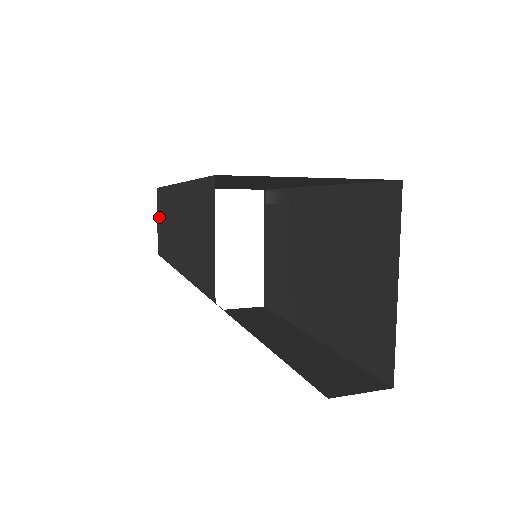
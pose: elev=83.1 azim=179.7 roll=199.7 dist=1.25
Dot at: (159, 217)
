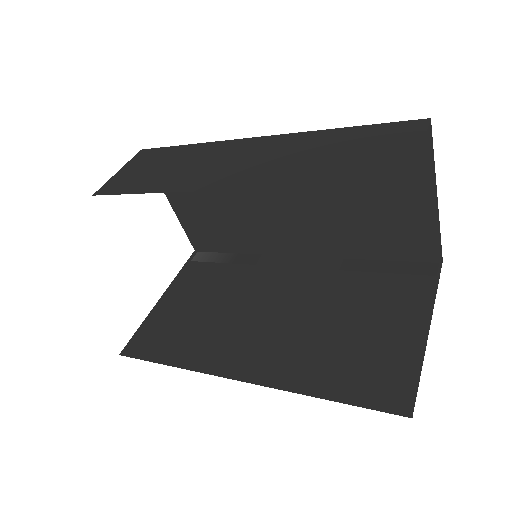
Dot at: (137, 166)
